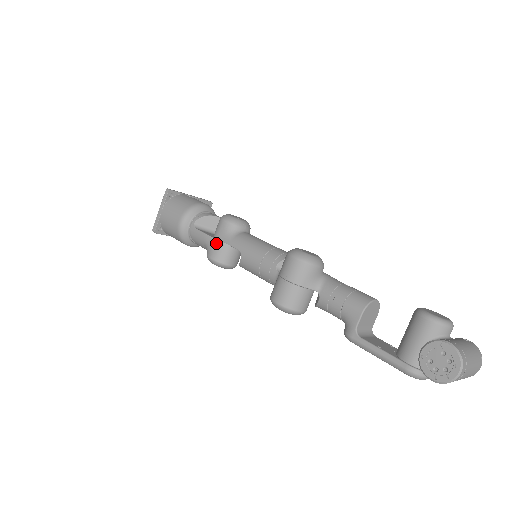
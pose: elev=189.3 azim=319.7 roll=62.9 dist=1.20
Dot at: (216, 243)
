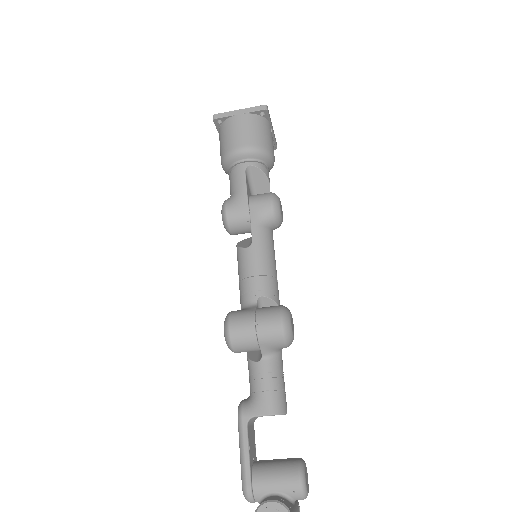
Dot at: (244, 207)
